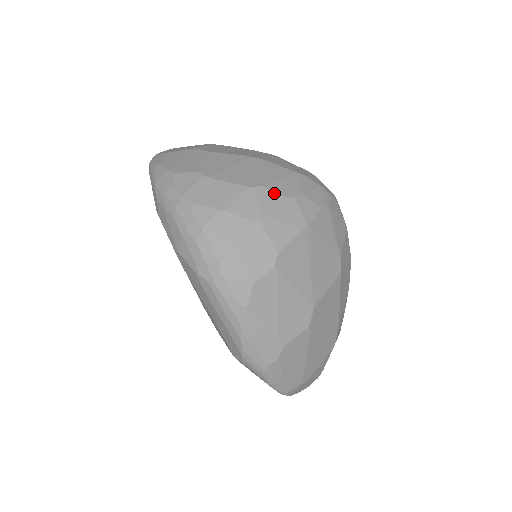
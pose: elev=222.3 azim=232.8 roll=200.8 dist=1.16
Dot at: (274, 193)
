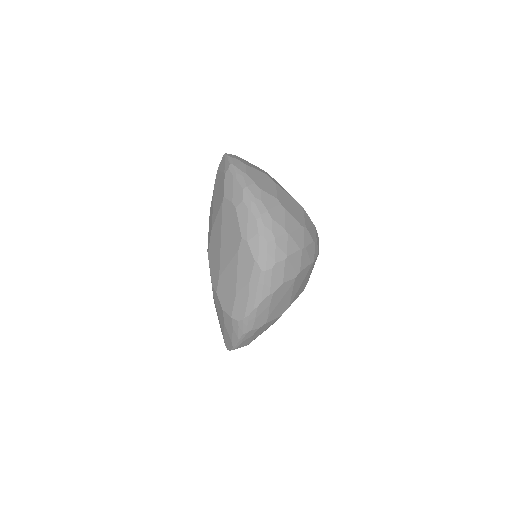
Dot at: (310, 235)
